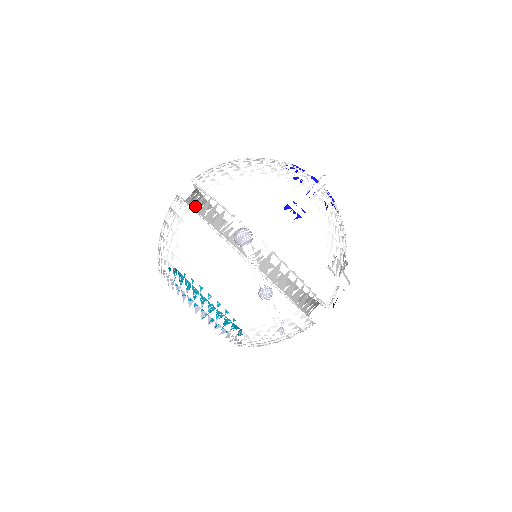
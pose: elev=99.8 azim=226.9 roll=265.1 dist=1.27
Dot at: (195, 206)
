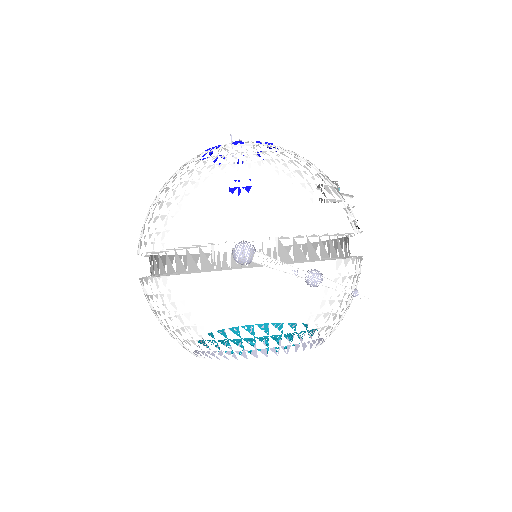
Dot at: (168, 271)
